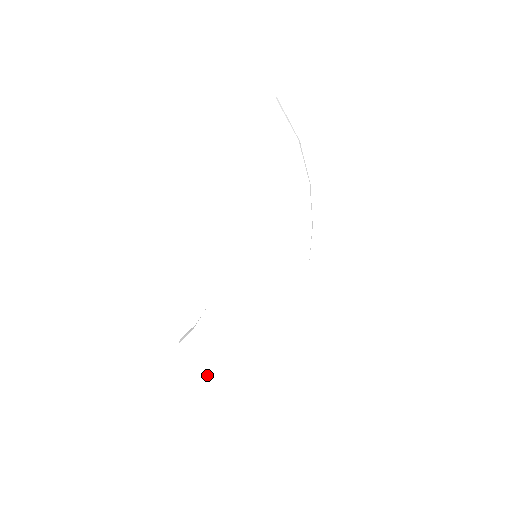
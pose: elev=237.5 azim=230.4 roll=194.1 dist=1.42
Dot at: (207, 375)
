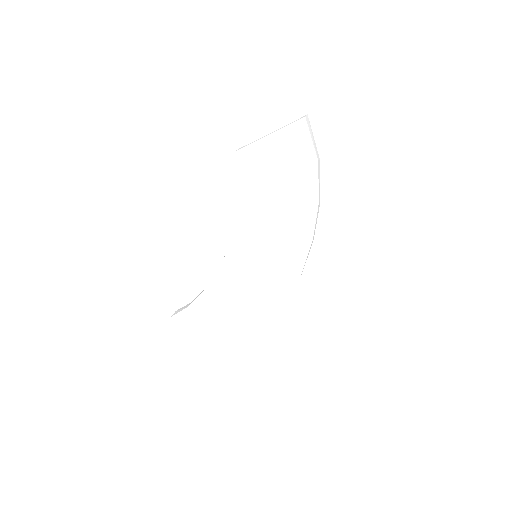
Dot at: (192, 347)
